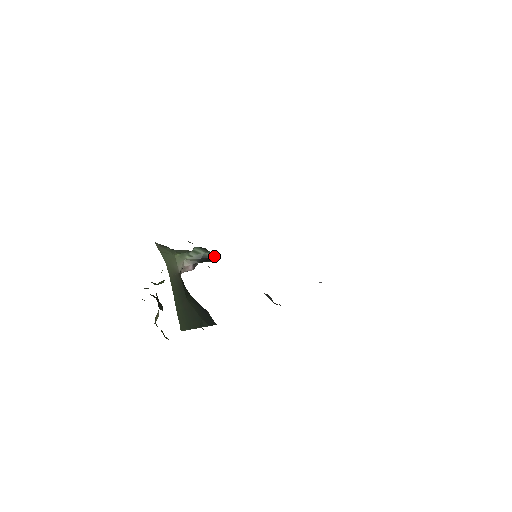
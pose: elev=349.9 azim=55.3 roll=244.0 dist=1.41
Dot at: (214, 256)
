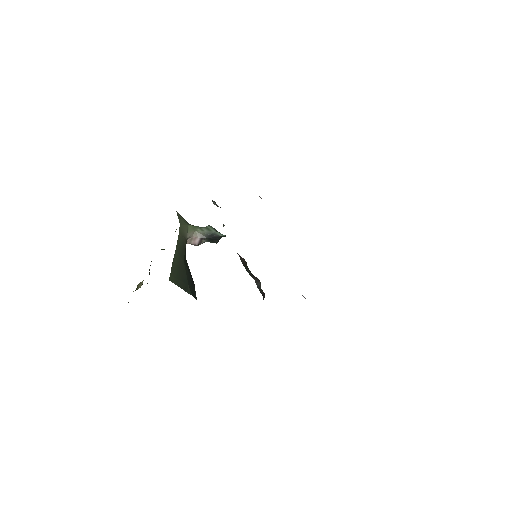
Dot at: (223, 236)
